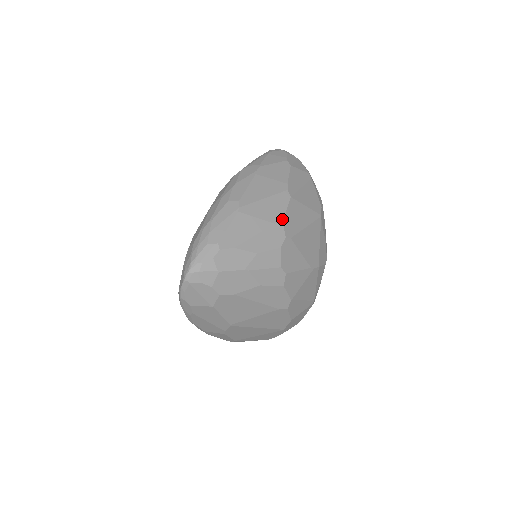
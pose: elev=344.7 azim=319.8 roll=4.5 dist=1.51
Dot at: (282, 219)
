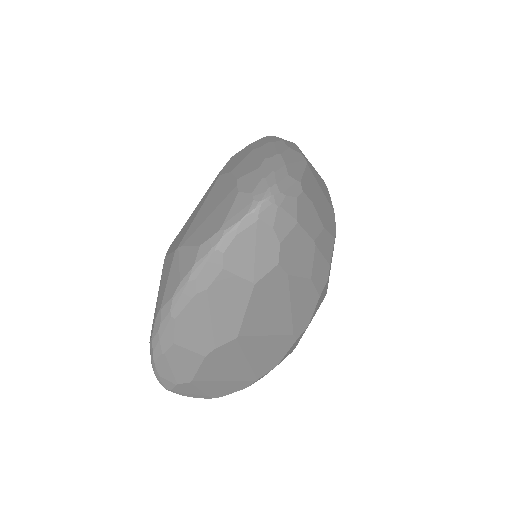
Dot at: occluded
